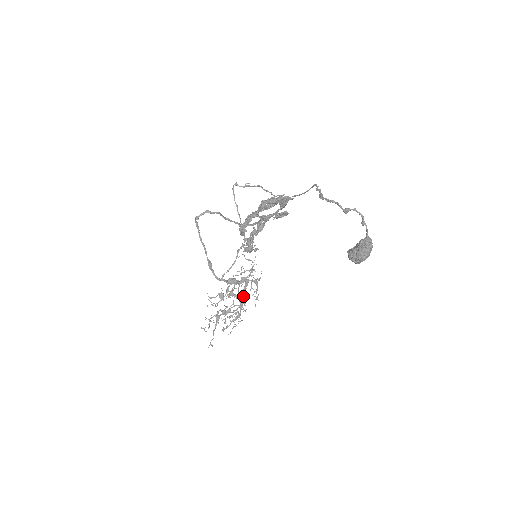
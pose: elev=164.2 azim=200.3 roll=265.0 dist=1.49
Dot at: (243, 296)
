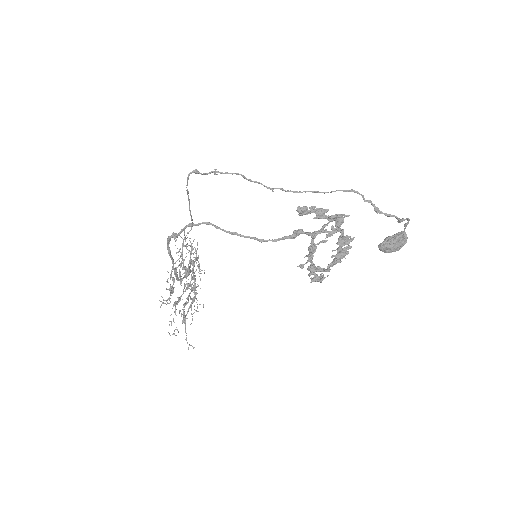
Dot at: (195, 280)
